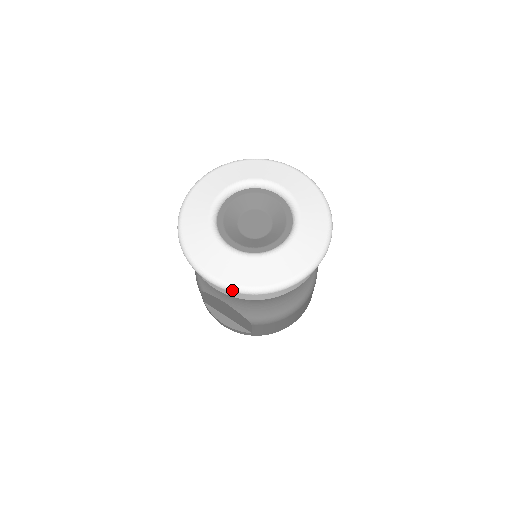
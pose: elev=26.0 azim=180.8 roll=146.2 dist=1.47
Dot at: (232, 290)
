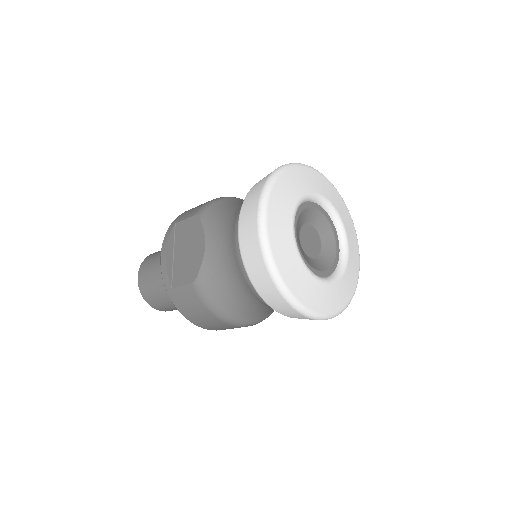
Dot at: (263, 246)
